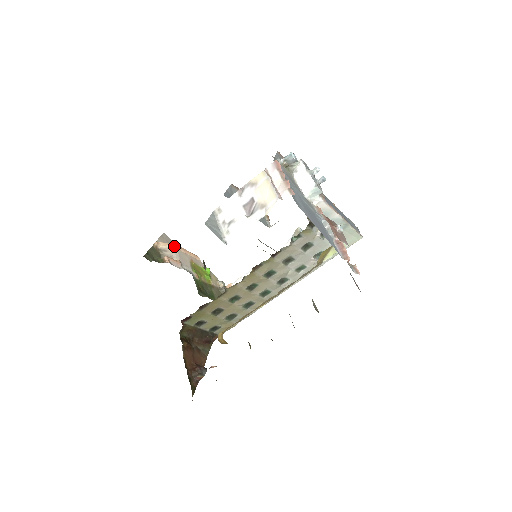
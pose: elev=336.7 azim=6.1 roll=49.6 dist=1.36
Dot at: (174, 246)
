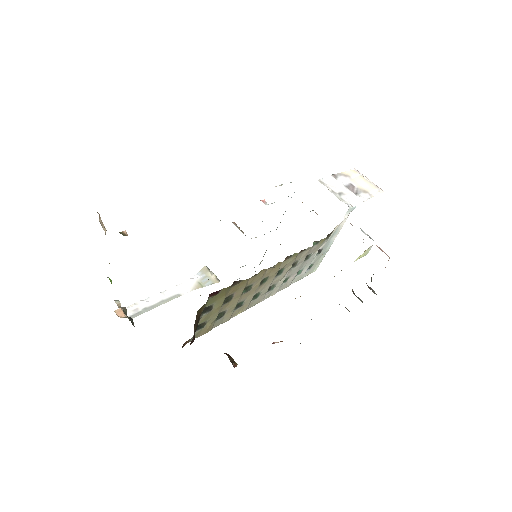
Dot at: occluded
